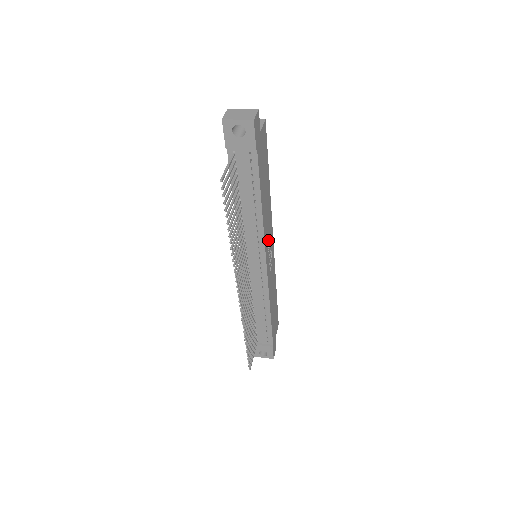
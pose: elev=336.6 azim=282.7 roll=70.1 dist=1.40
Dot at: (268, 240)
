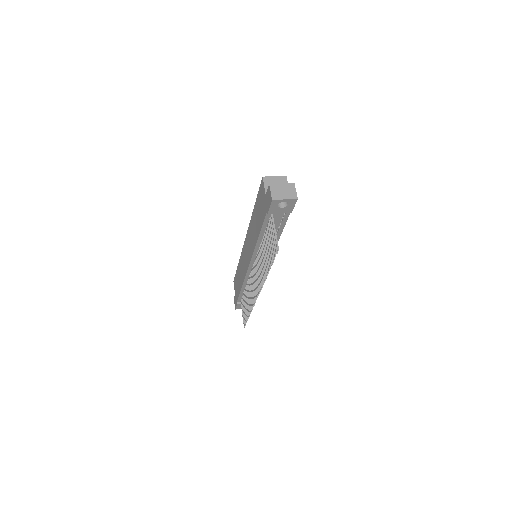
Dot at: occluded
